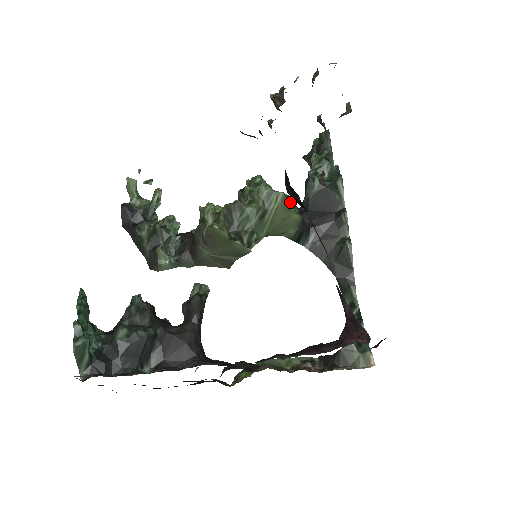
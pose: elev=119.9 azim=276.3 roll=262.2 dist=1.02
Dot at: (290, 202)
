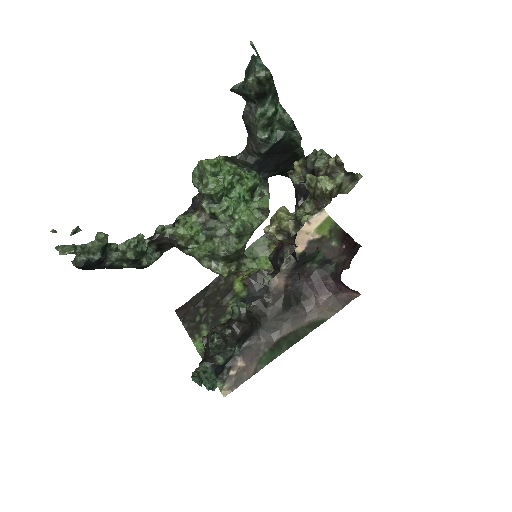
Dot at: occluded
